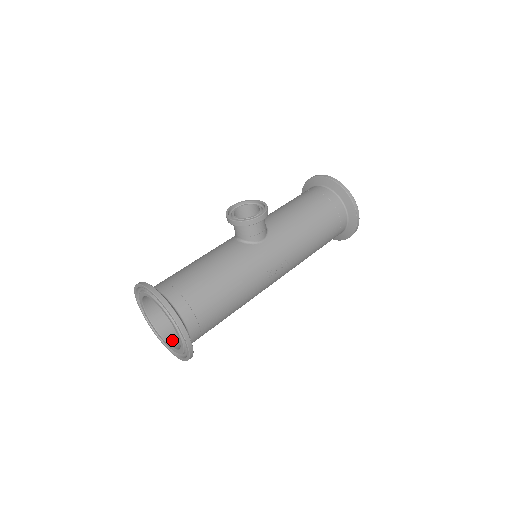
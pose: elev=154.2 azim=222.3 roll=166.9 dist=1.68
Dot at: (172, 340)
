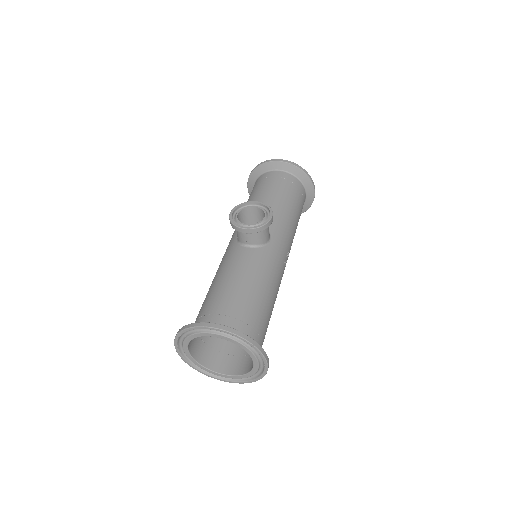
Dot at: (223, 369)
